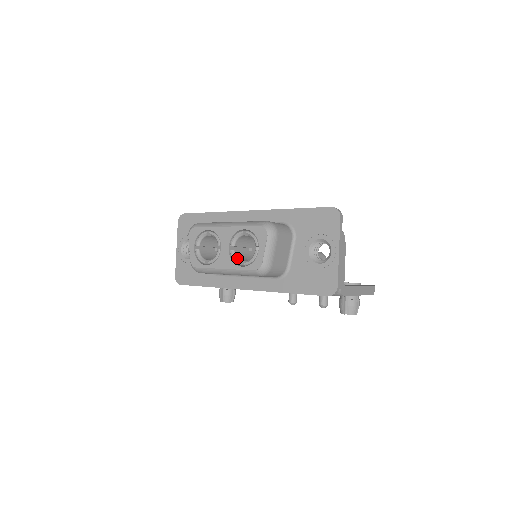
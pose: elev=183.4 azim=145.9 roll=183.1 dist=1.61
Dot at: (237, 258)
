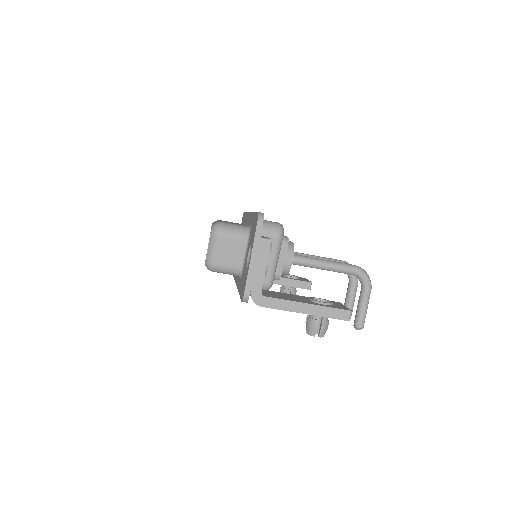
Dot at: occluded
